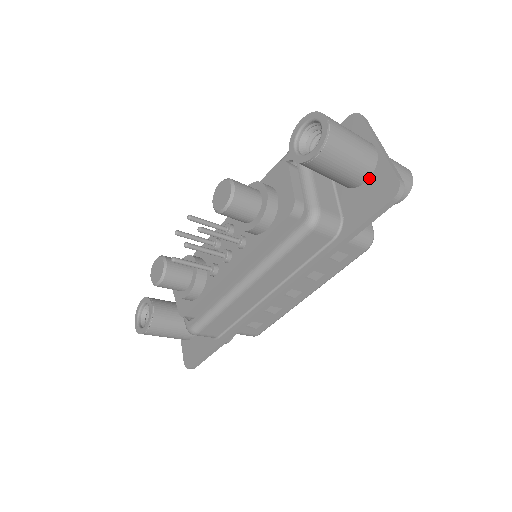
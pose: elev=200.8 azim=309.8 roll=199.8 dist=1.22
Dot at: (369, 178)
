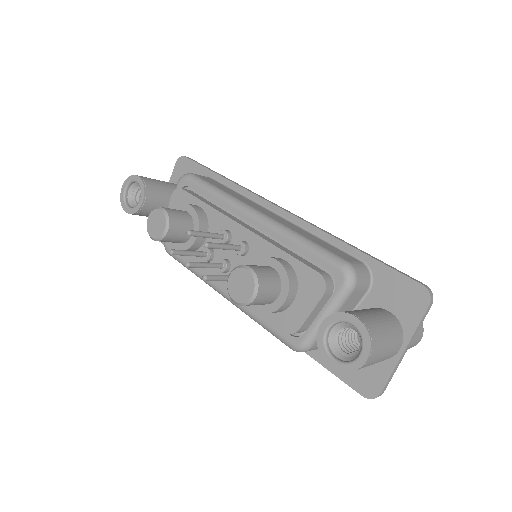
Dot at: occluded
